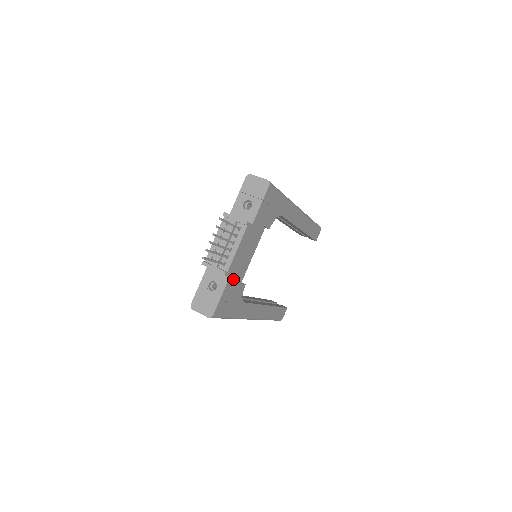
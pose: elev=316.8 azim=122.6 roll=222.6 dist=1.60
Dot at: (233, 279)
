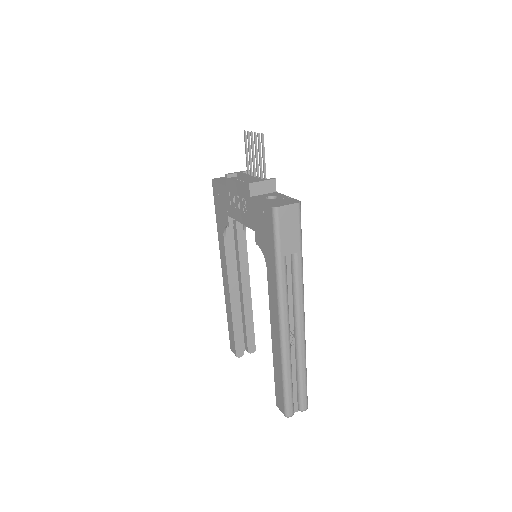
Dot at: occluded
